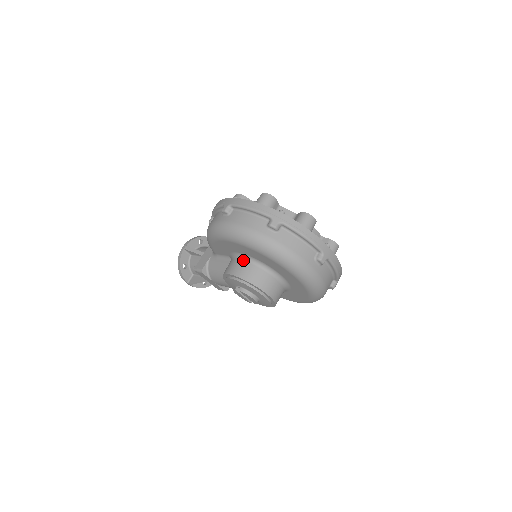
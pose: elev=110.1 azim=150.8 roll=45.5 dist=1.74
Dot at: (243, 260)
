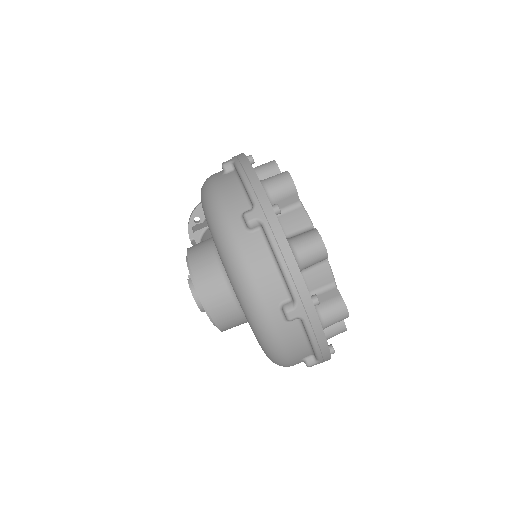
Dot at: (212, 245)
